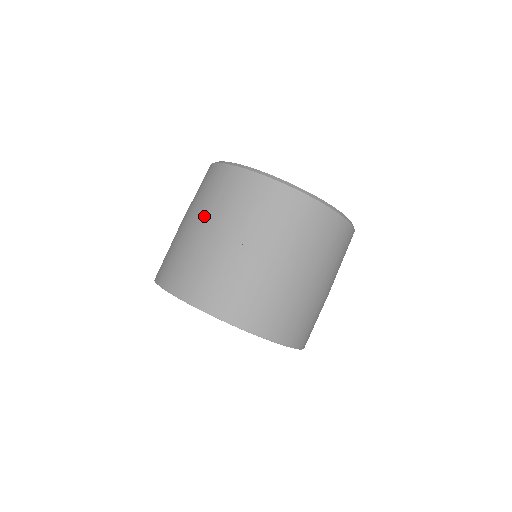
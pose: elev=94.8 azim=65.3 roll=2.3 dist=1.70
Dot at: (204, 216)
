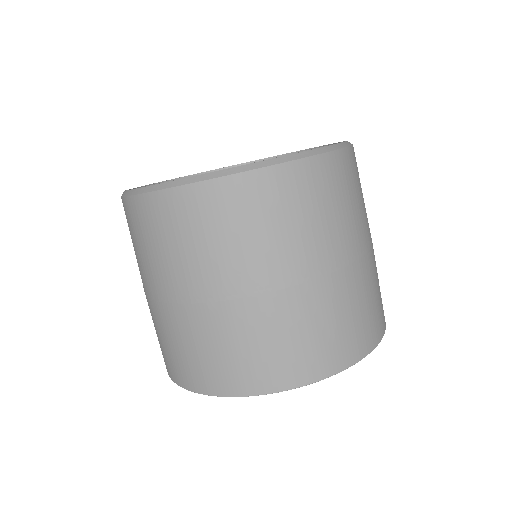
Dot at: (178, 280)
